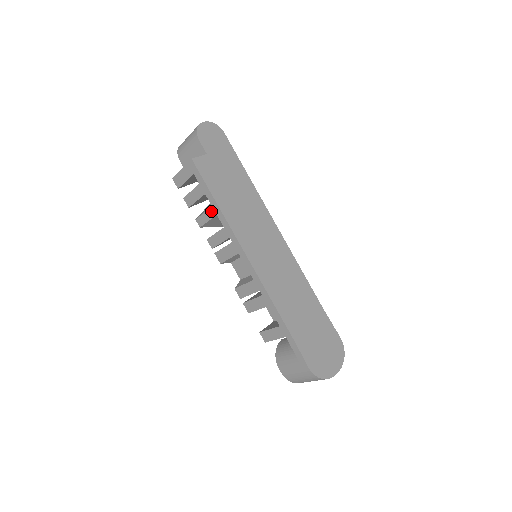
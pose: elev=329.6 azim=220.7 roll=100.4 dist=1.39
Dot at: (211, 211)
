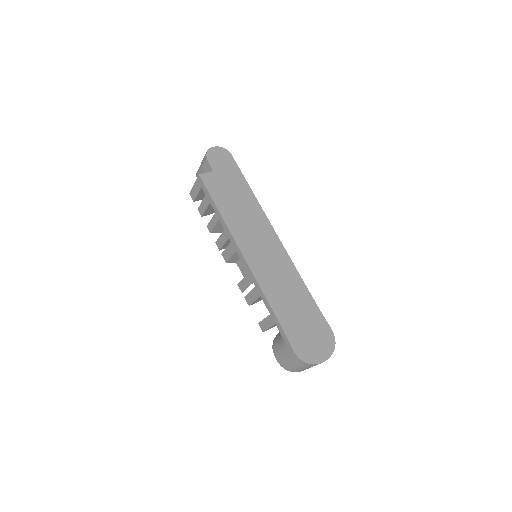
Dot at: (215, 217)
